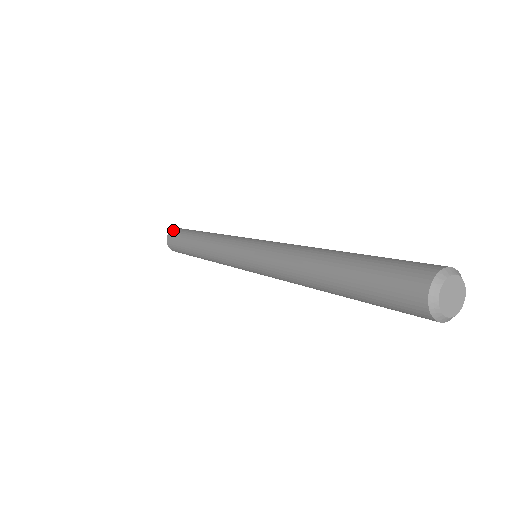
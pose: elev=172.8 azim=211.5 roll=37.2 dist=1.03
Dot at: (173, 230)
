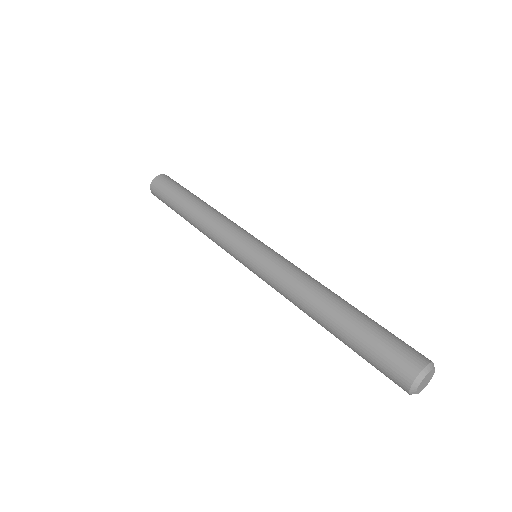
Dot at: (152, 189)
